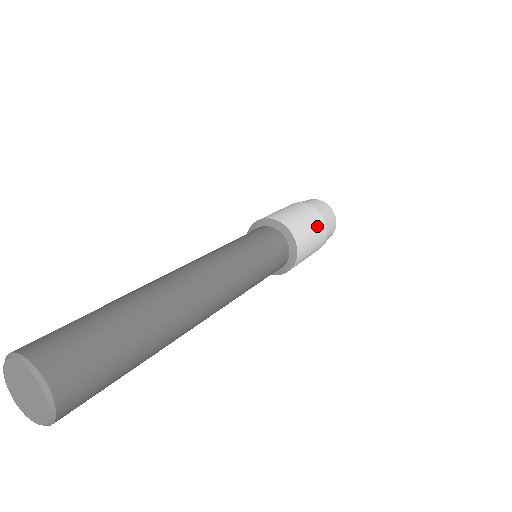
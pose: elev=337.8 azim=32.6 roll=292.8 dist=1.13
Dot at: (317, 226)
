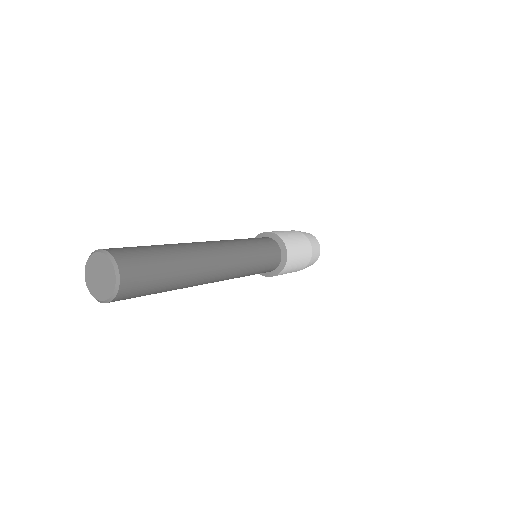
Dot at: (304, 244)
